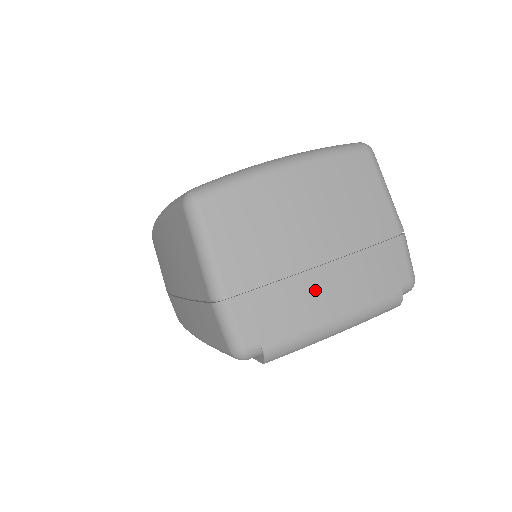
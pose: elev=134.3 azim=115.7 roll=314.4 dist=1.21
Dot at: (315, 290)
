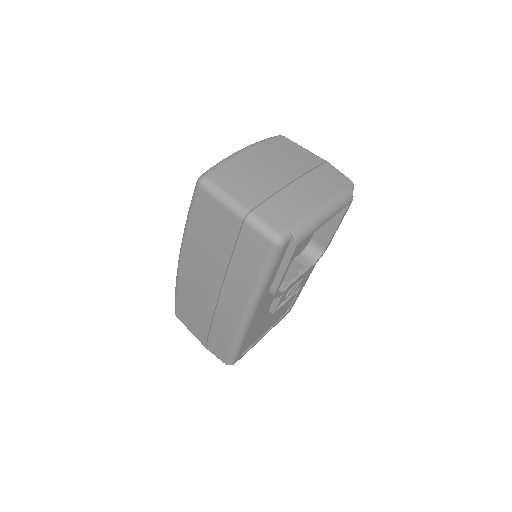
Dot at: (298, 194)
